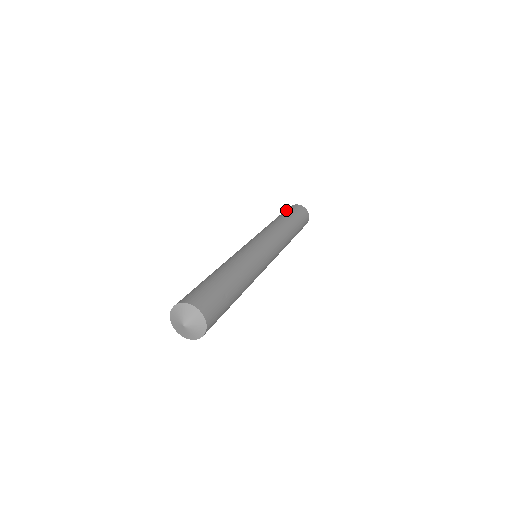
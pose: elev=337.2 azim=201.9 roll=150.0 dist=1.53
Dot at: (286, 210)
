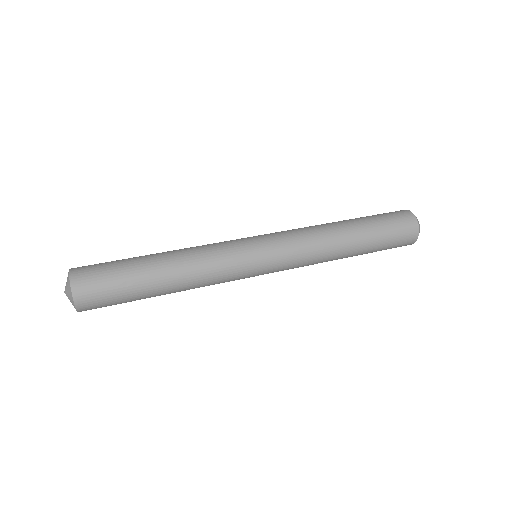
Dot at: occluded
